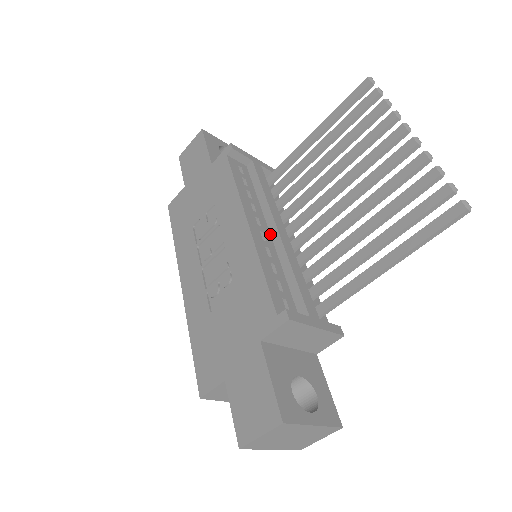
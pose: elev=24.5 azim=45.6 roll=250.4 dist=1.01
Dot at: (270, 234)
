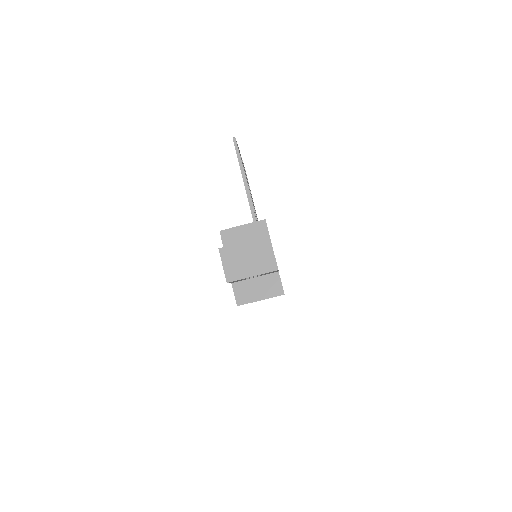
Dot at: occluded
